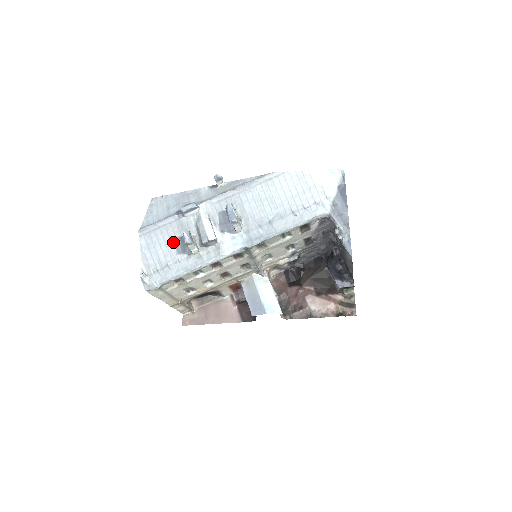
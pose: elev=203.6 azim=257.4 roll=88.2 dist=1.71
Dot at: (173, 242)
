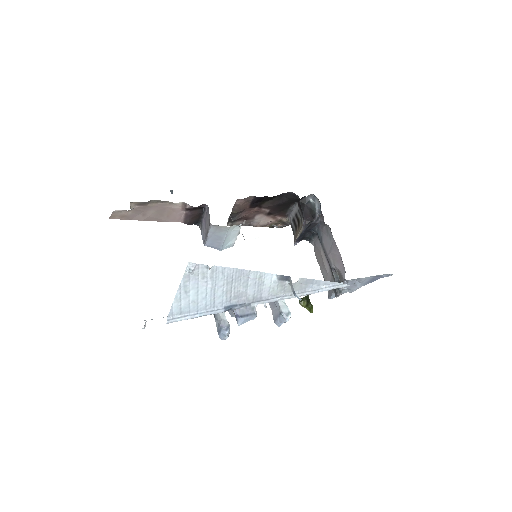
Dot at: occluded
